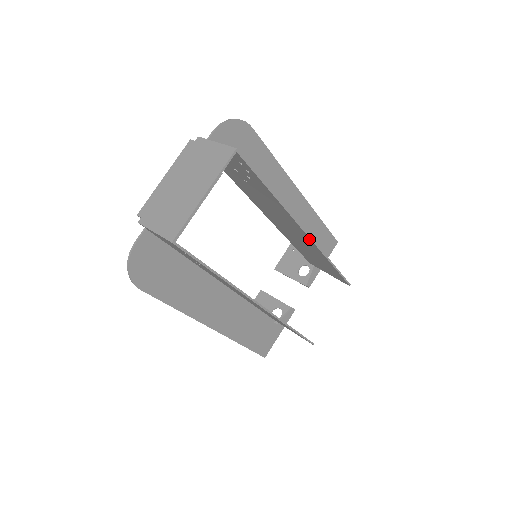
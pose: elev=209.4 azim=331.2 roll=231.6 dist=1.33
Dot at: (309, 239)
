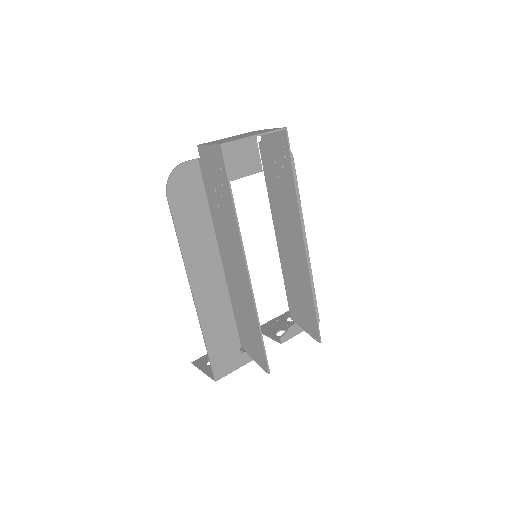
Dot at: (305, 254)
